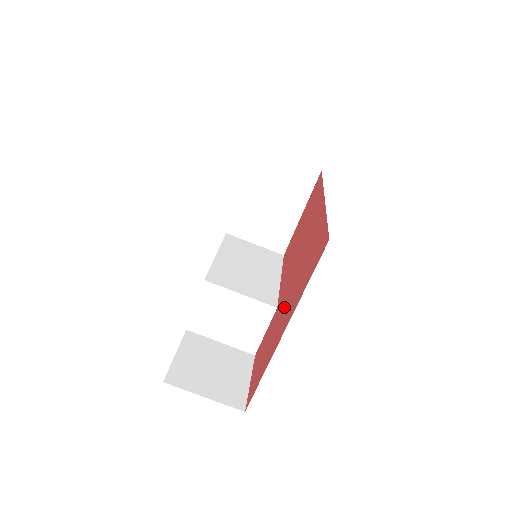
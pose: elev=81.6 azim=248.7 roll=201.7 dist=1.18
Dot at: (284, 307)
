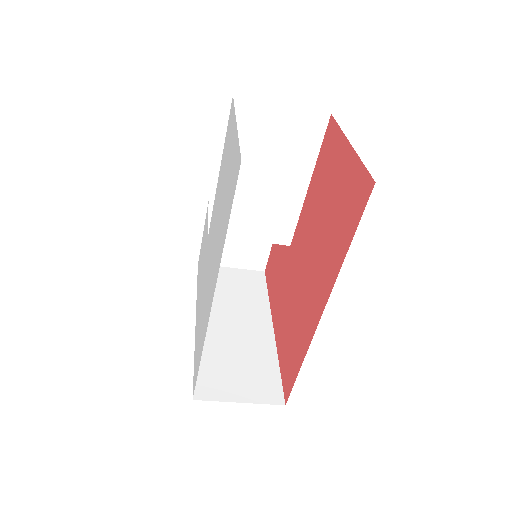
Dot at: (284, 291)
